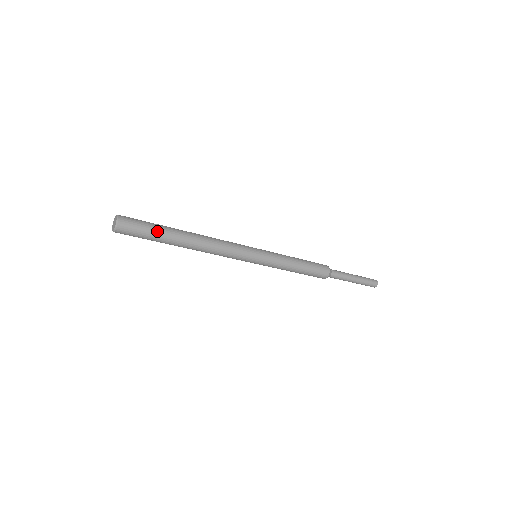
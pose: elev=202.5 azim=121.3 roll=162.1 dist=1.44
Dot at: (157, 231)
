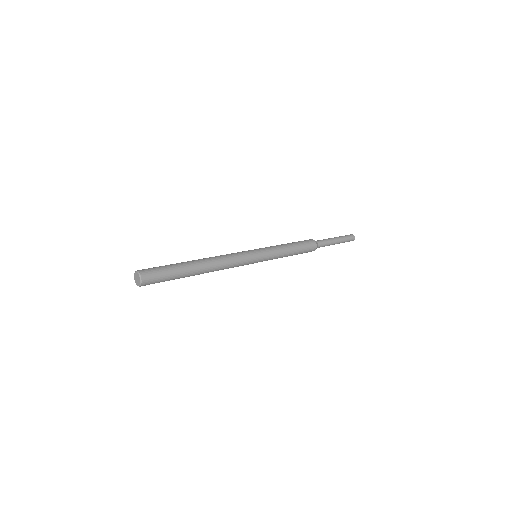
Dot at: (175, 277)
